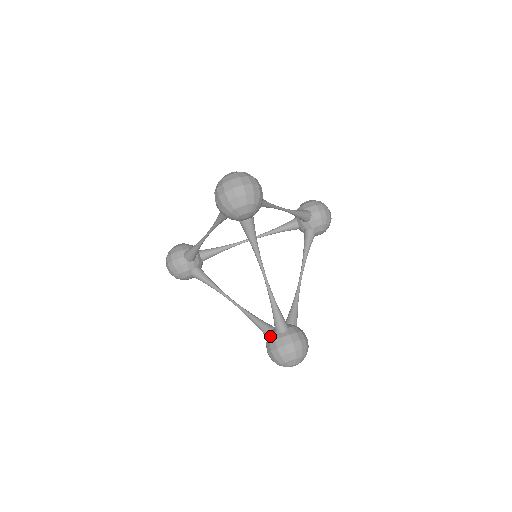
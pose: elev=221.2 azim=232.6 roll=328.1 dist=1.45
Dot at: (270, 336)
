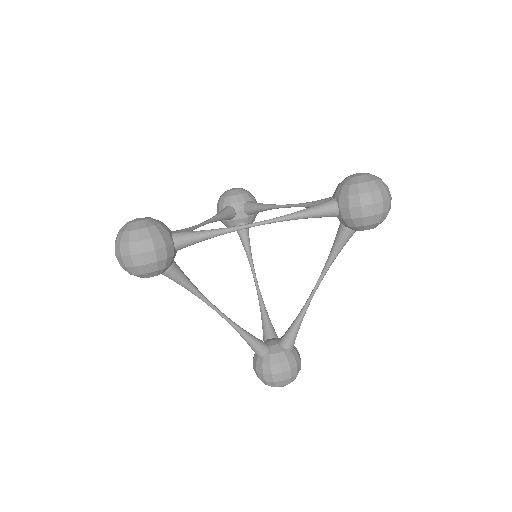
Dot at: occluded
